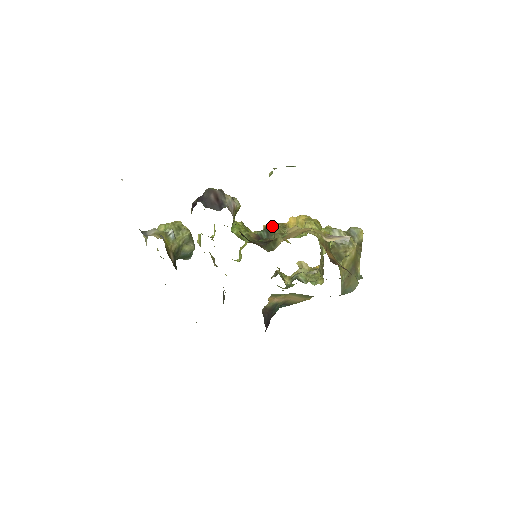
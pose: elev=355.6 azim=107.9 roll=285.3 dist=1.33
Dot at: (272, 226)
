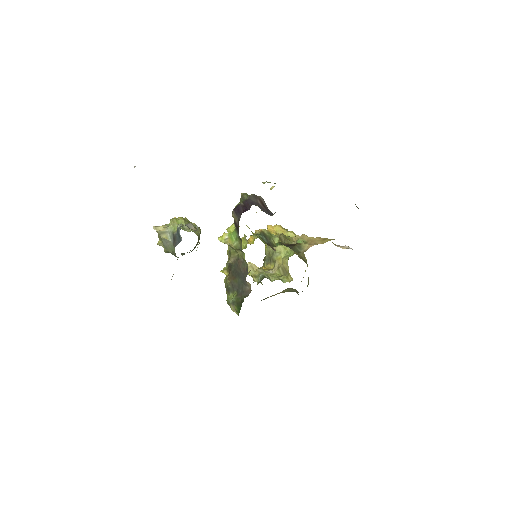
Dot at: (267, 232)
